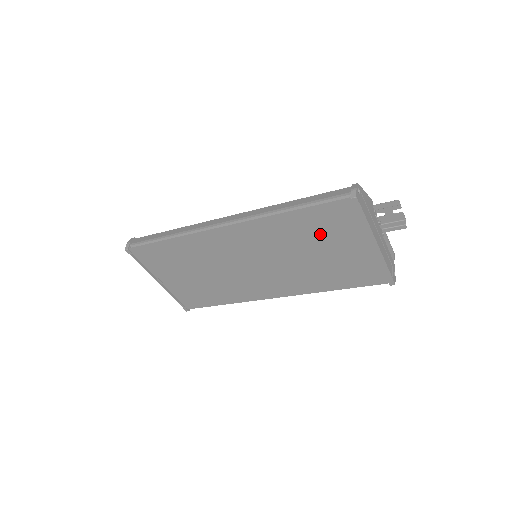
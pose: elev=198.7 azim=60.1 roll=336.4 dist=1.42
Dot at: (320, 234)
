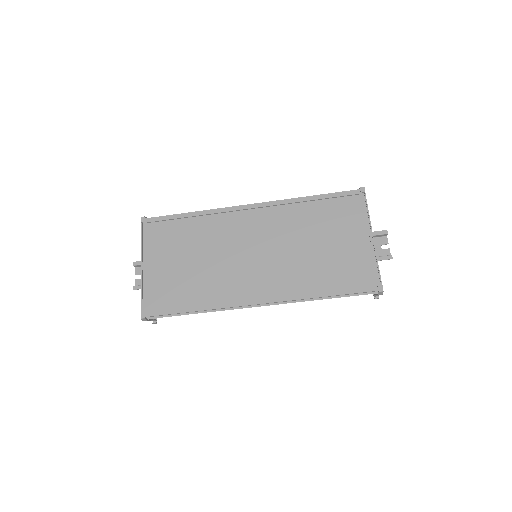
Dot at: (327, 223)
